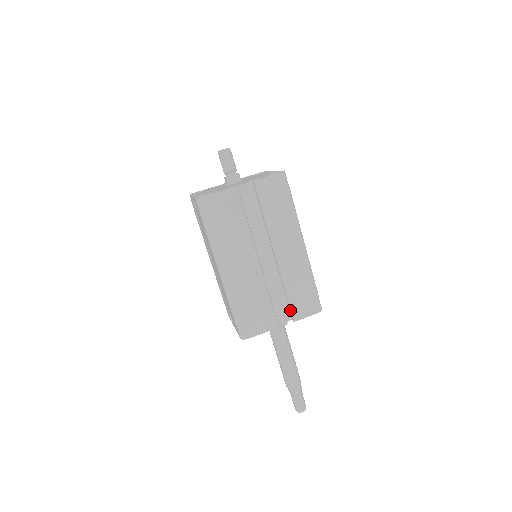
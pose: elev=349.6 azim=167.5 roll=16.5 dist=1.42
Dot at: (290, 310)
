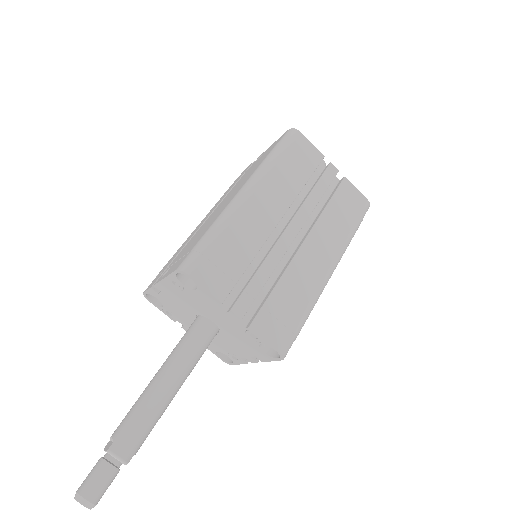
Dot at: (260, 309)
